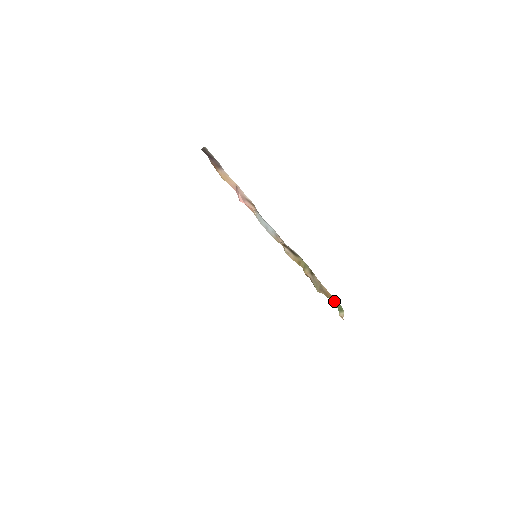
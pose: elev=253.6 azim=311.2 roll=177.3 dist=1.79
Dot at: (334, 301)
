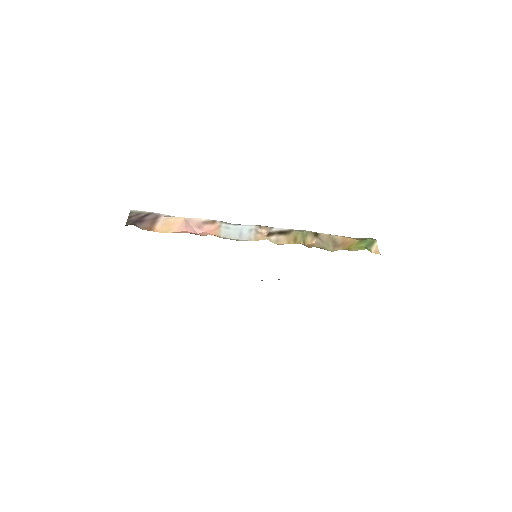
Dot at: (357, 244)
